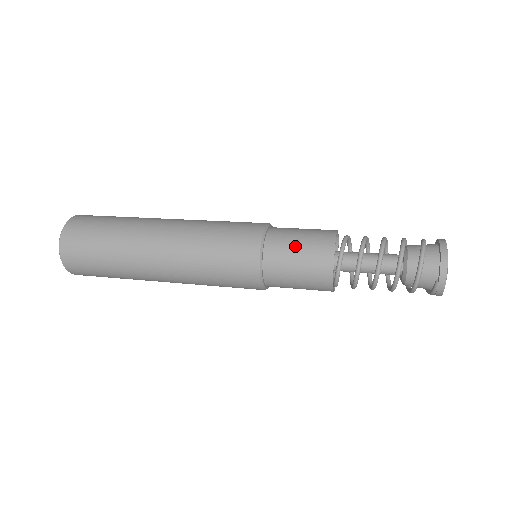
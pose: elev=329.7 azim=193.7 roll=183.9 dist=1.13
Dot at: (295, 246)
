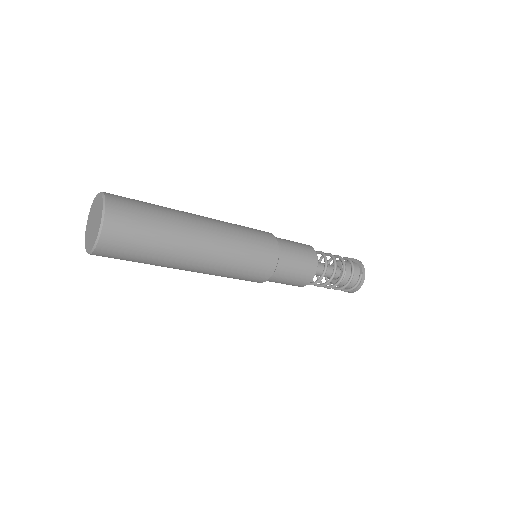
Dot at: (292, 242)
